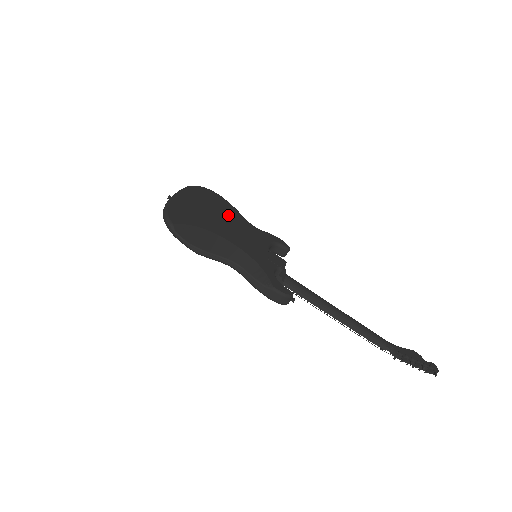
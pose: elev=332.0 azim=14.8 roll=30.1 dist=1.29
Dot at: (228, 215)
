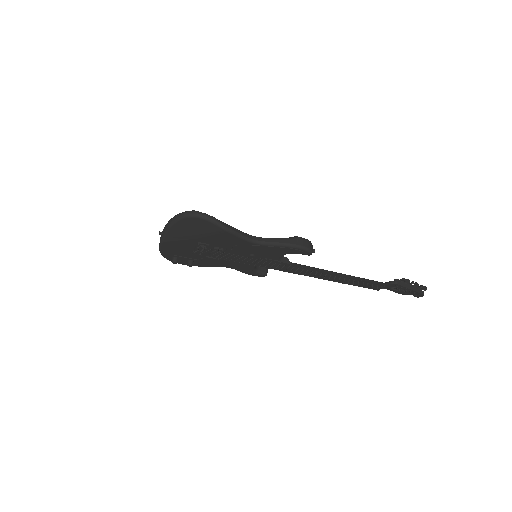
Dot at: occluded
